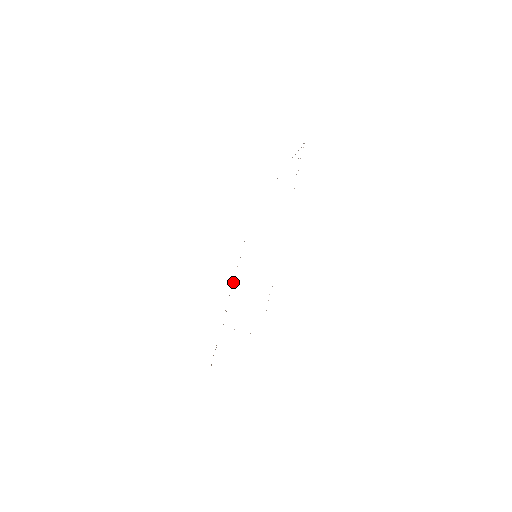
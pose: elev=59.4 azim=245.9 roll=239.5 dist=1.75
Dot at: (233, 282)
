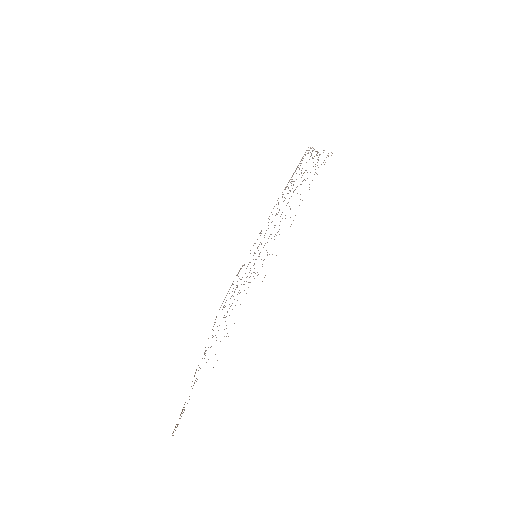
Dot at: occluded
